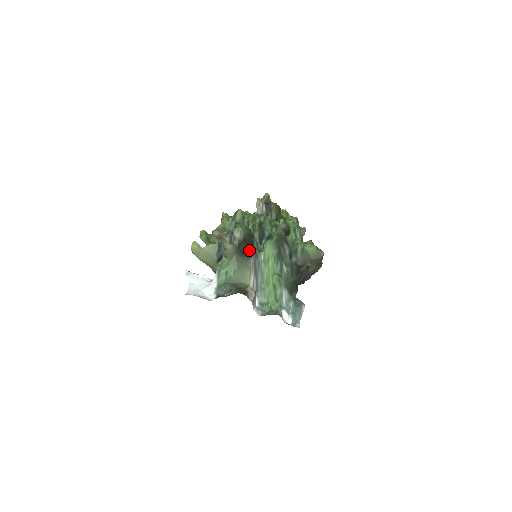
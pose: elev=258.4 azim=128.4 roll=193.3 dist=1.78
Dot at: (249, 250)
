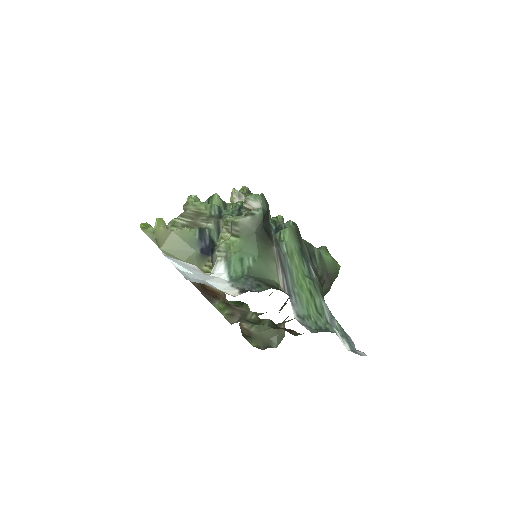
Dot at: (270, 232)
